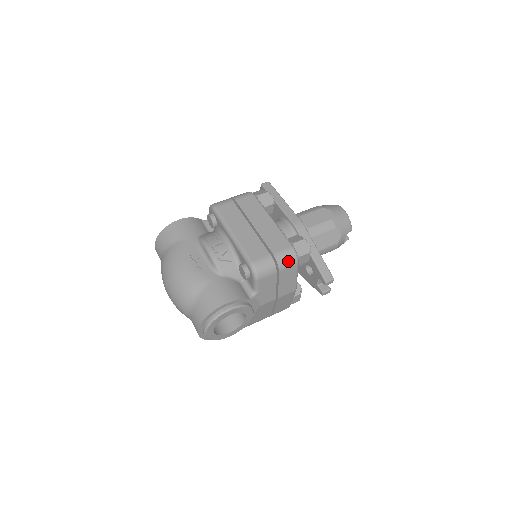
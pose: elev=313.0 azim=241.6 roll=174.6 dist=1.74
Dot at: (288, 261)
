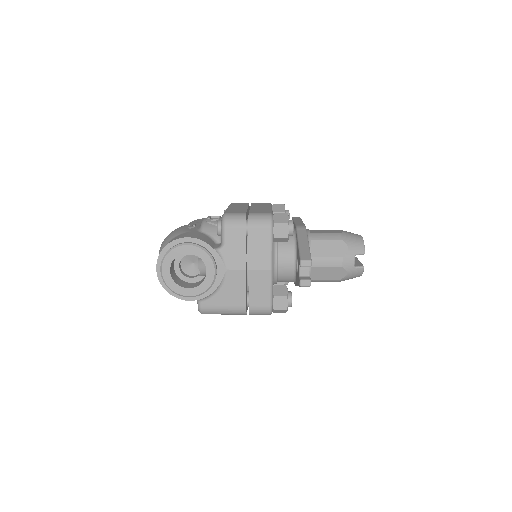
Dot at: (260, 220)
